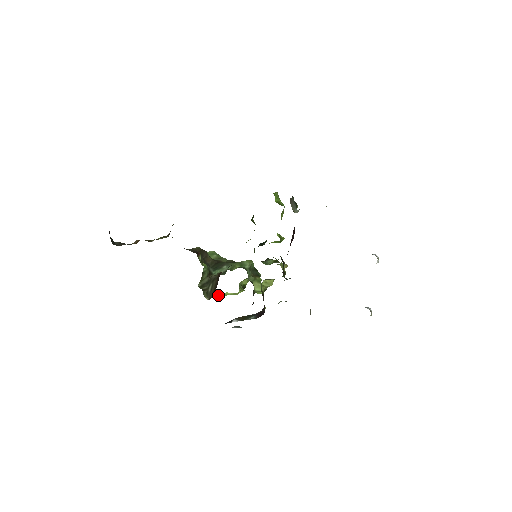
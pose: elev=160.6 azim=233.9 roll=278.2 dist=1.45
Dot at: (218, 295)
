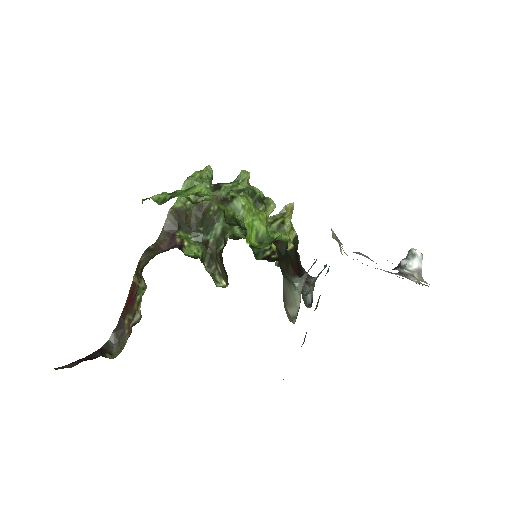
Dot at: occluded
